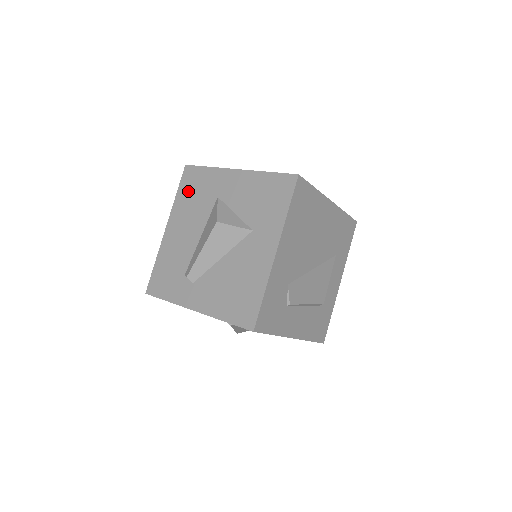
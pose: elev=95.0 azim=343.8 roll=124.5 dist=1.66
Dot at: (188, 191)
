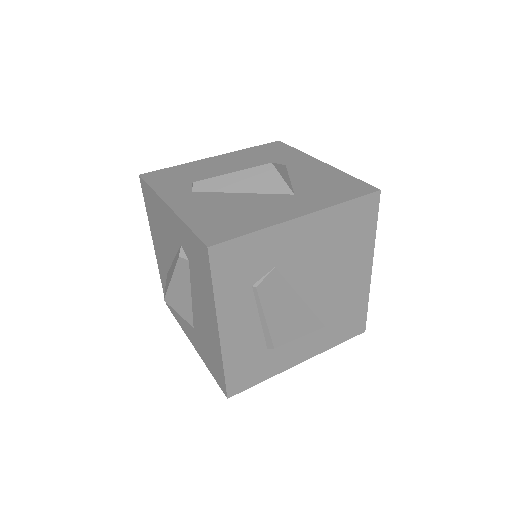
Dot at: (263, 151)
